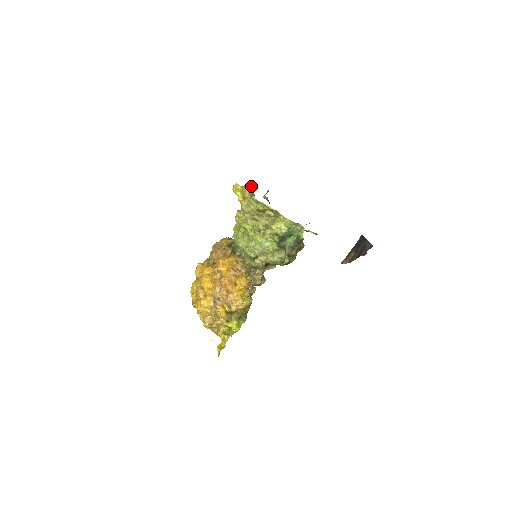
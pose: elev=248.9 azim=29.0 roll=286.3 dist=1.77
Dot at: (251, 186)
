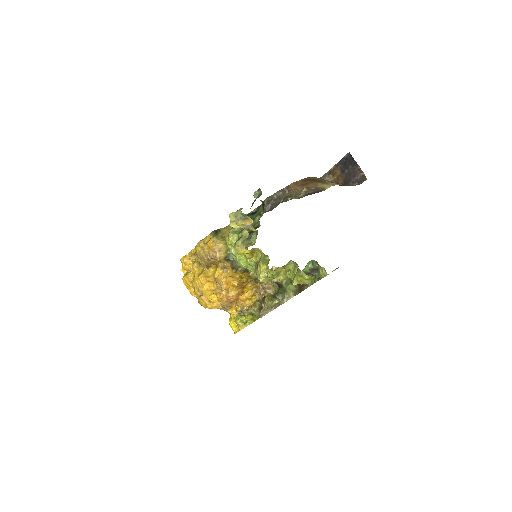
Dot at: (249, 218)
